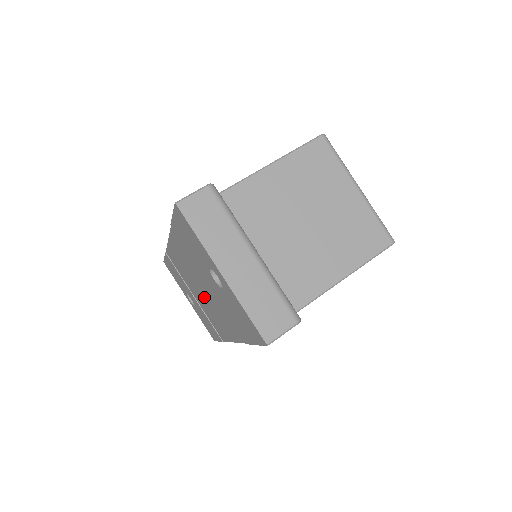
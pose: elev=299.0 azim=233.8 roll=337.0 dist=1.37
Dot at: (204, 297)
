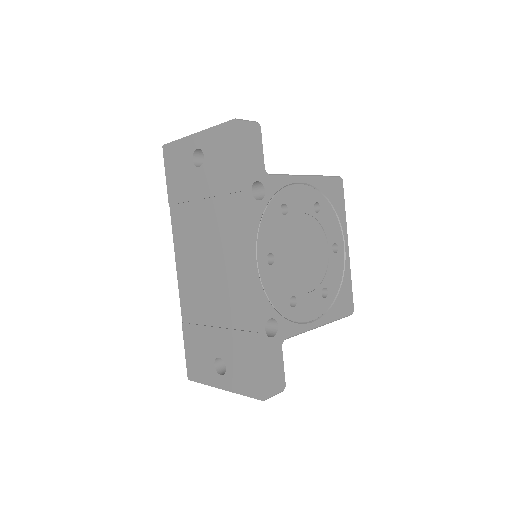
Dot at: (214, 267)
